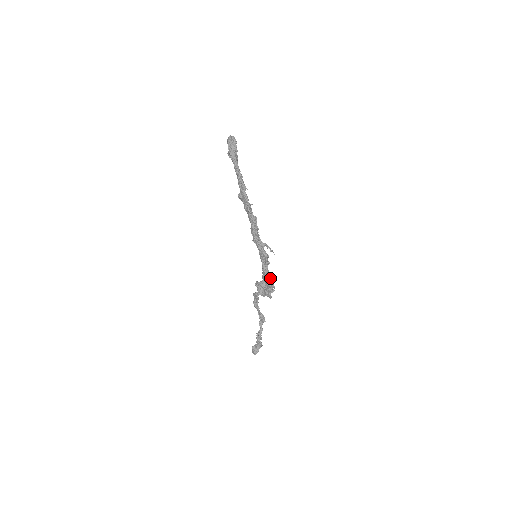
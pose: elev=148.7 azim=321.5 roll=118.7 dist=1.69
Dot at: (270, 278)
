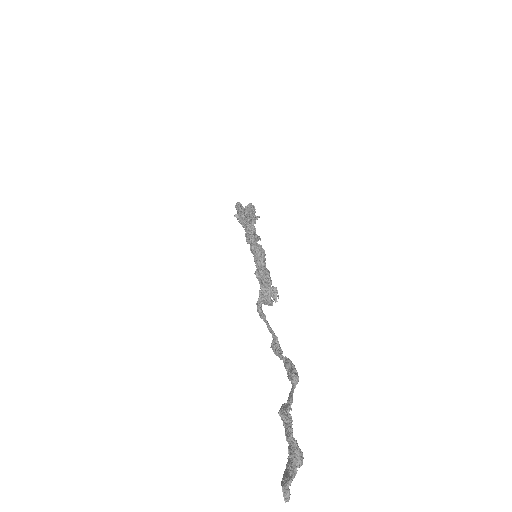
Dot at: occluded
